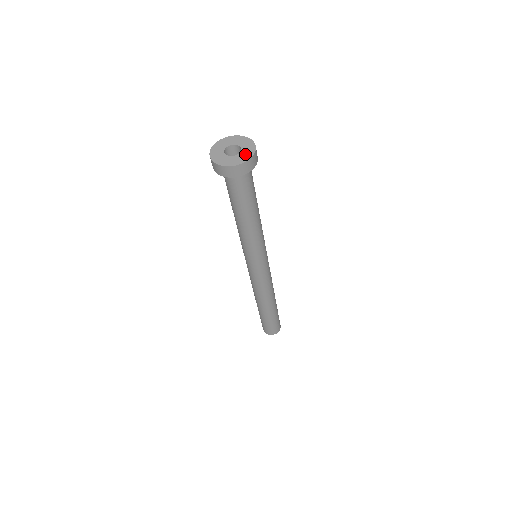
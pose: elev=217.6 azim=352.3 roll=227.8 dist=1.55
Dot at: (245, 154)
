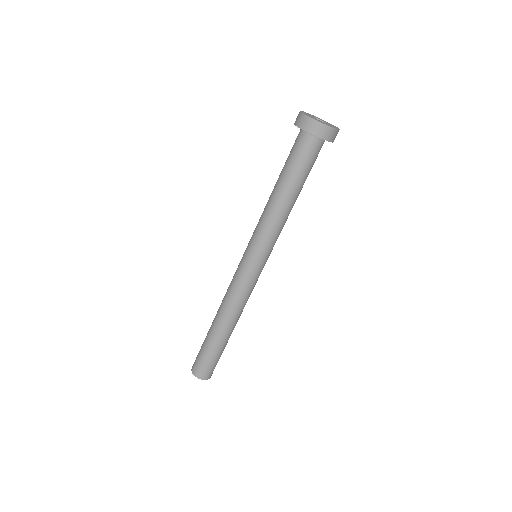
Dot at: (325, 123)
